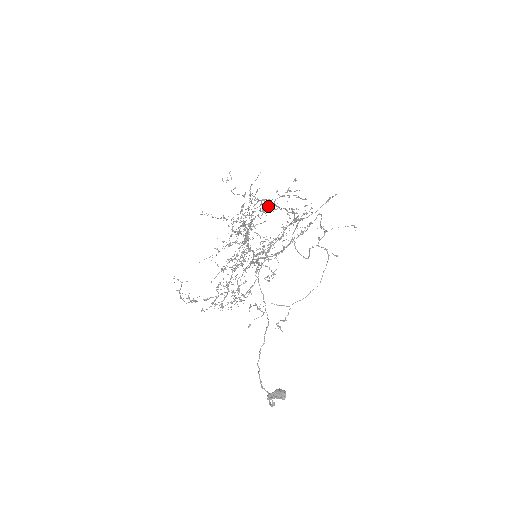
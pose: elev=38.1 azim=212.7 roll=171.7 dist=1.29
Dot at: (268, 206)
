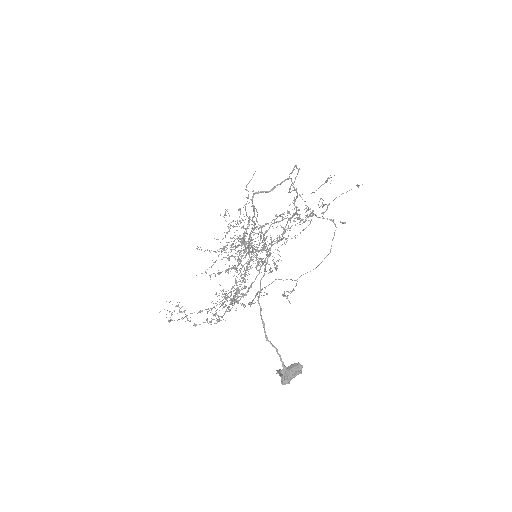
Dot at: (268, 229)
